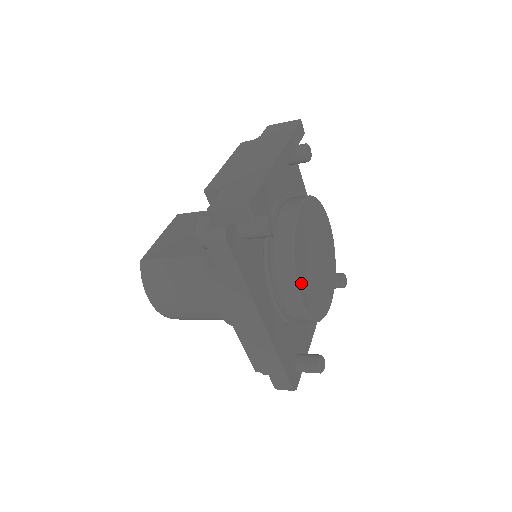
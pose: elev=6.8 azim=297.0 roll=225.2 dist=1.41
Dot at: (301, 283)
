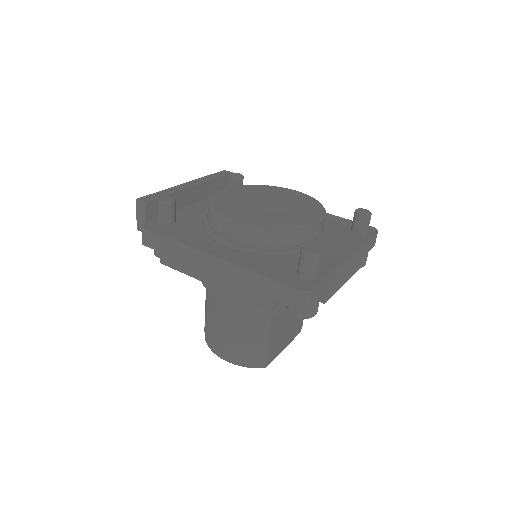
Dot at: (229, 214)
